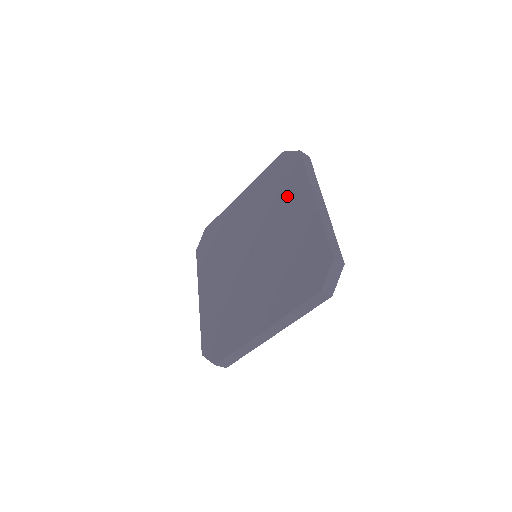
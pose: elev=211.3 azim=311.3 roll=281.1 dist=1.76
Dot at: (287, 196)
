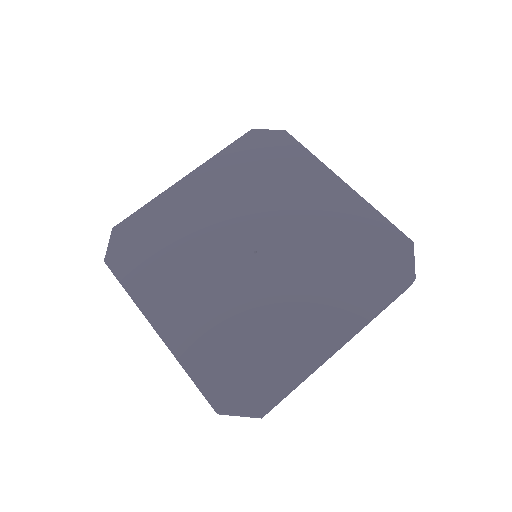
Dot at: (292, 180)
